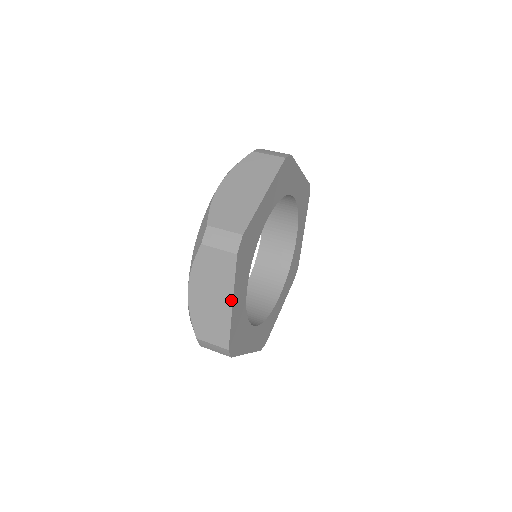
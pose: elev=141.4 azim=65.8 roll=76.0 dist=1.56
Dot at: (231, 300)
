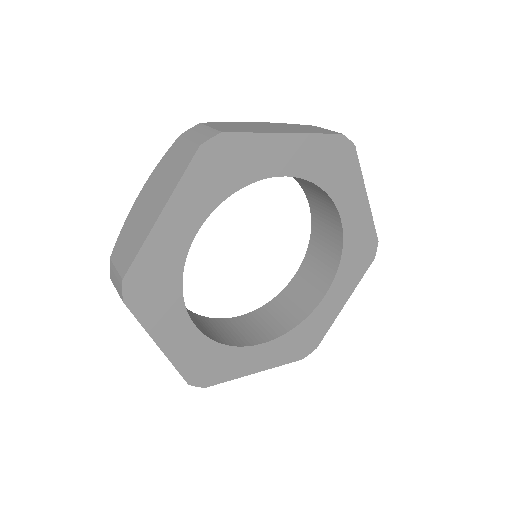
Dot at: (155, 342)
